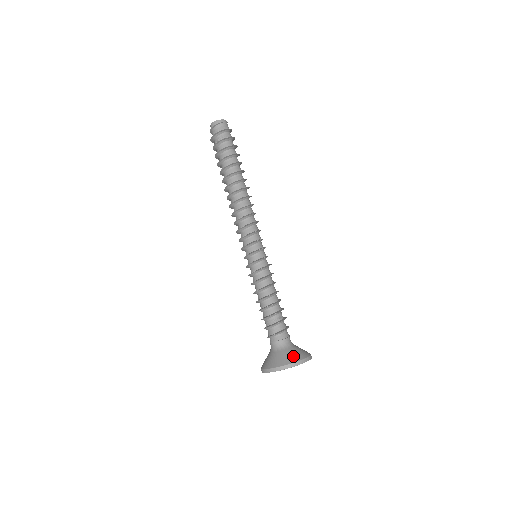
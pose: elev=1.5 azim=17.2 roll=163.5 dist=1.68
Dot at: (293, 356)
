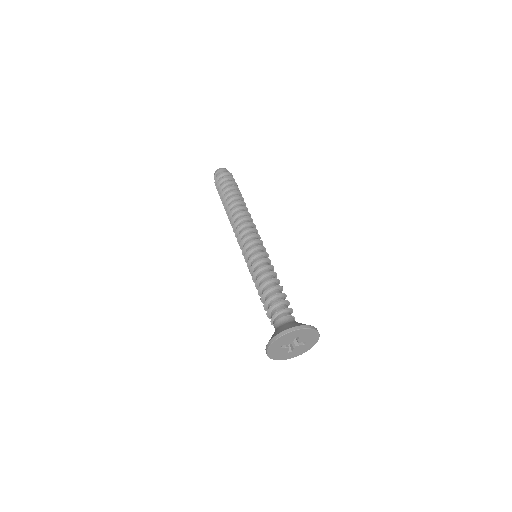
Dot at: occluded
